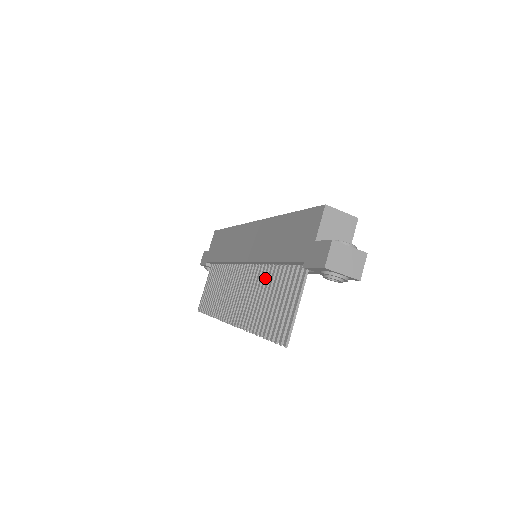
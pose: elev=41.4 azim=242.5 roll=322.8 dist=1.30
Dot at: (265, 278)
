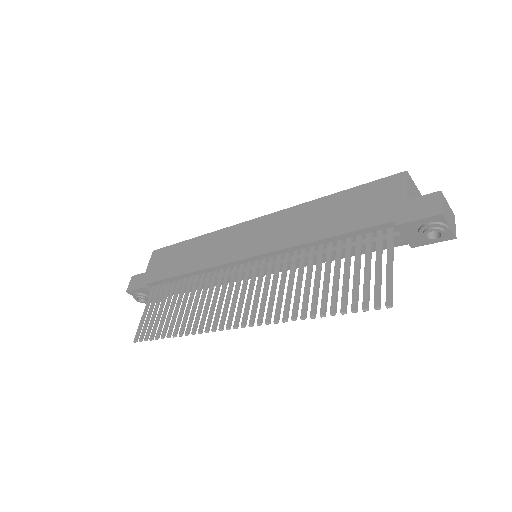
Dot at: (303, 262)
